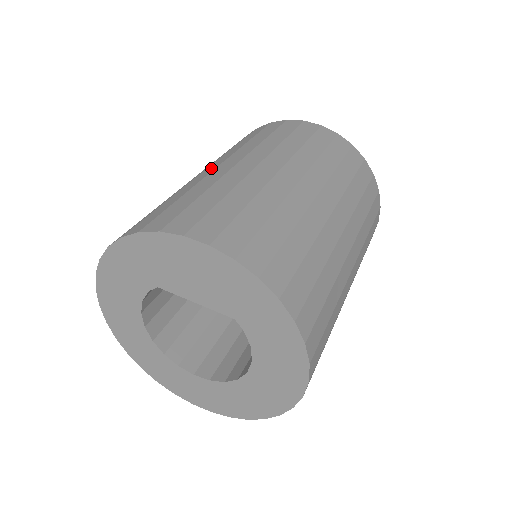
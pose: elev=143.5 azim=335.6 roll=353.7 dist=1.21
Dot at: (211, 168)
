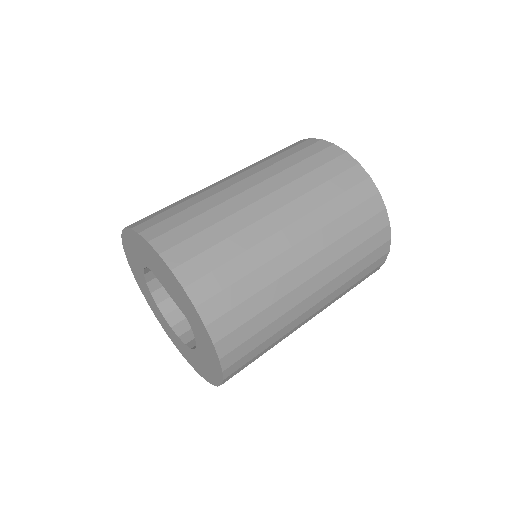
Dot at: (234, 180)
